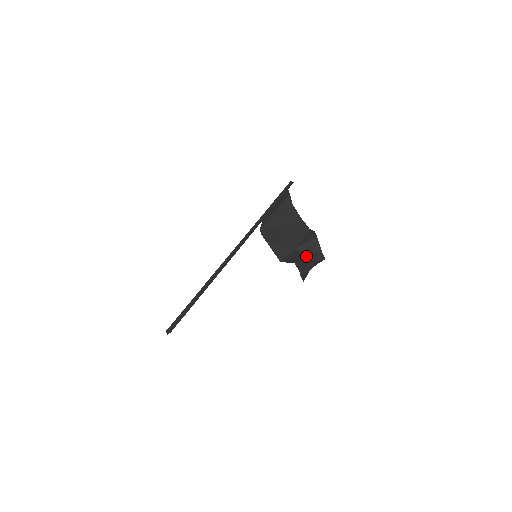
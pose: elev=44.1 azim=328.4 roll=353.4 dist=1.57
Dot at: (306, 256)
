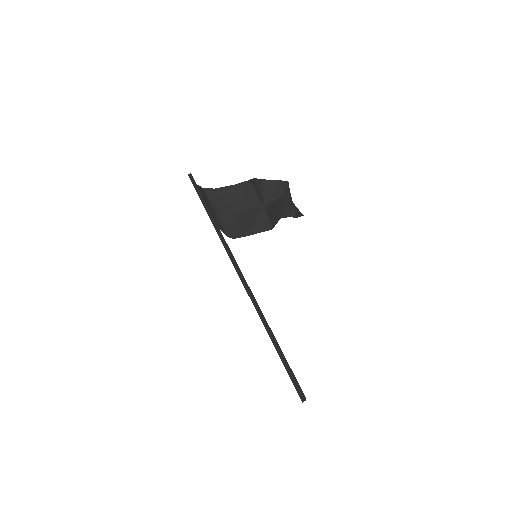
Dot at: (277, 199)
